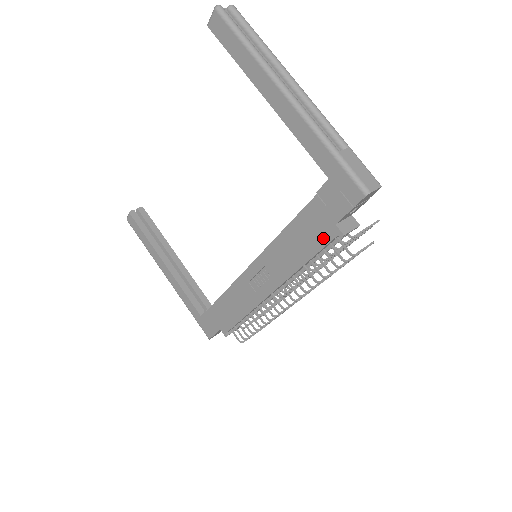
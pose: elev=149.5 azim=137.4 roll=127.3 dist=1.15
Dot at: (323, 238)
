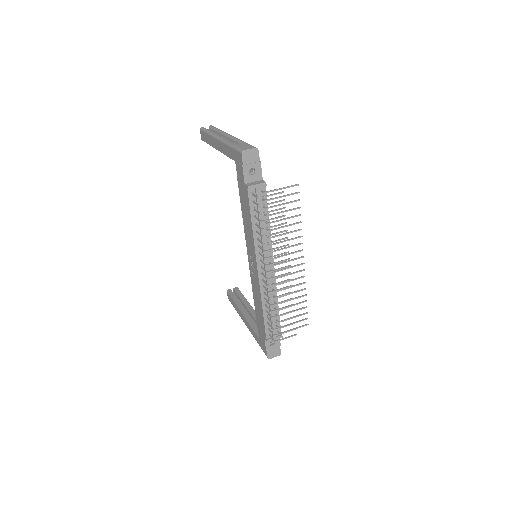
Dot at: (247, 199)
